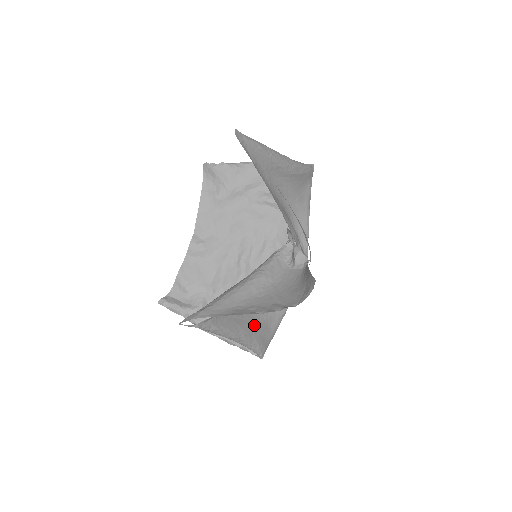
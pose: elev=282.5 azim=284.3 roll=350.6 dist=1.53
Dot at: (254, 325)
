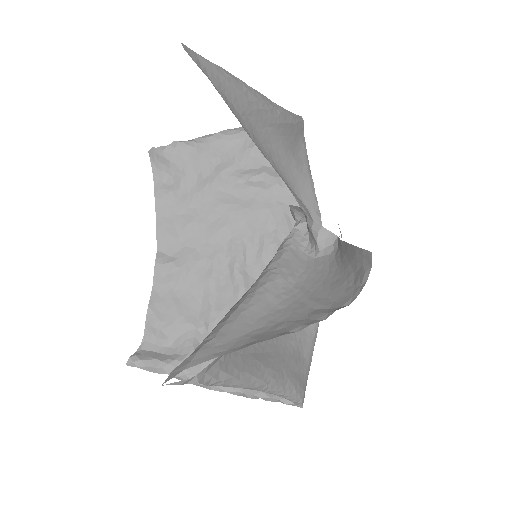
Dot at: (281, 358)
